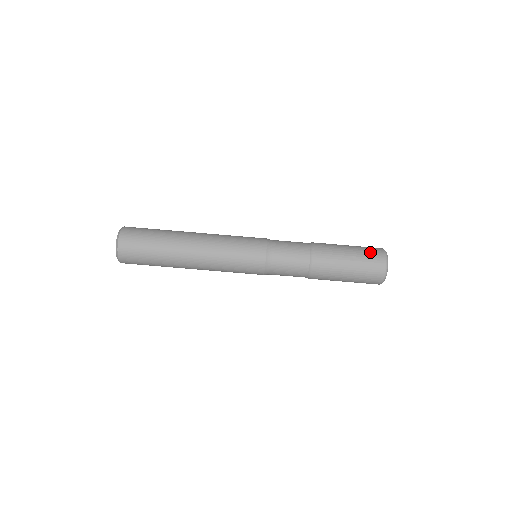
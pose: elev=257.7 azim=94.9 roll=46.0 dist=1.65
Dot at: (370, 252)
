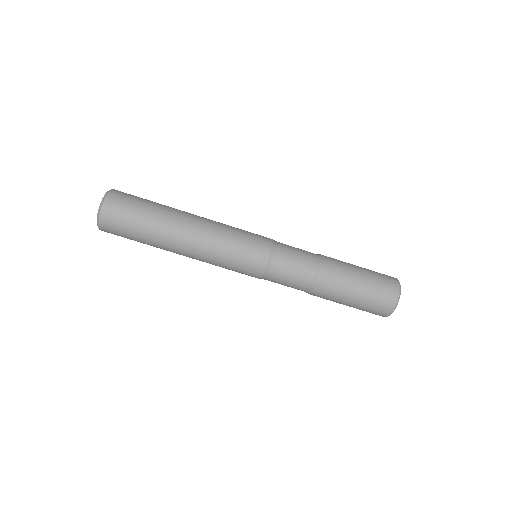
Dot at: (383, 286)
